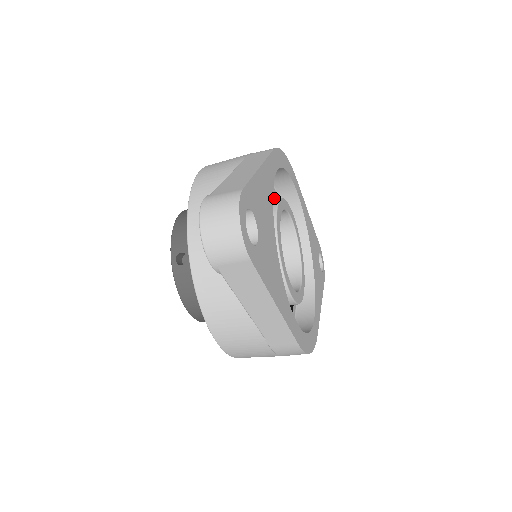
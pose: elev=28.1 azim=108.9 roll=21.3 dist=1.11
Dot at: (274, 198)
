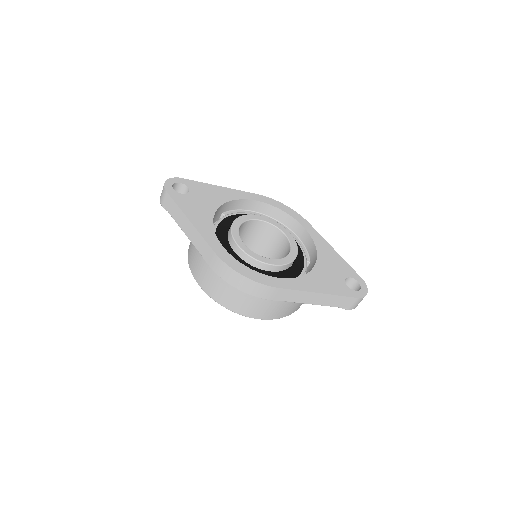
Dot at: occluded
